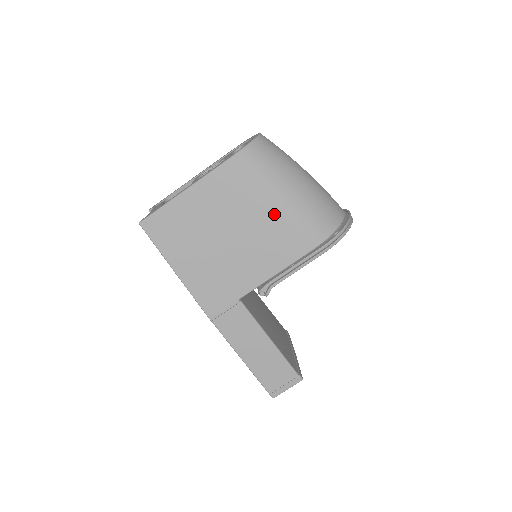
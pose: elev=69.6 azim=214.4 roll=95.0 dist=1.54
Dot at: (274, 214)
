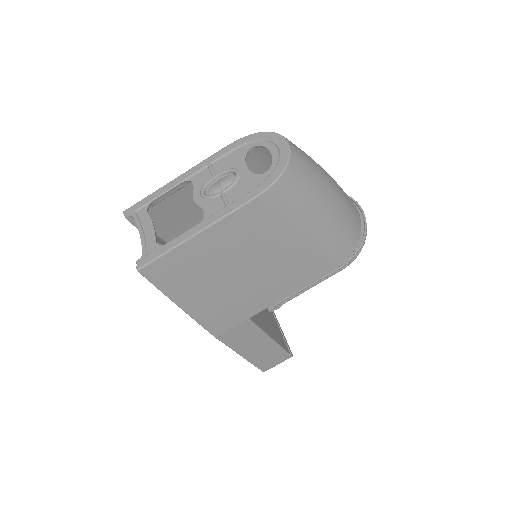
Dot at: (300, 246)
